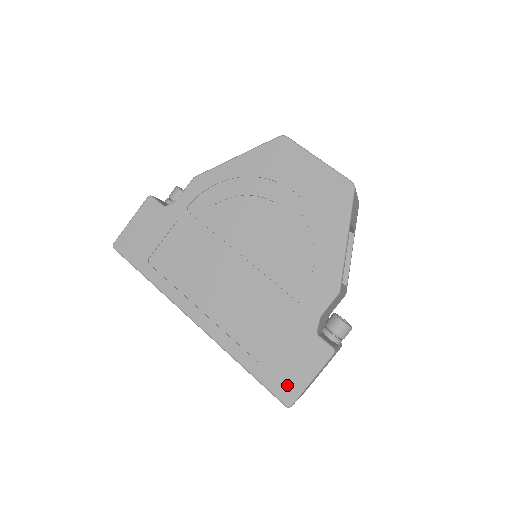
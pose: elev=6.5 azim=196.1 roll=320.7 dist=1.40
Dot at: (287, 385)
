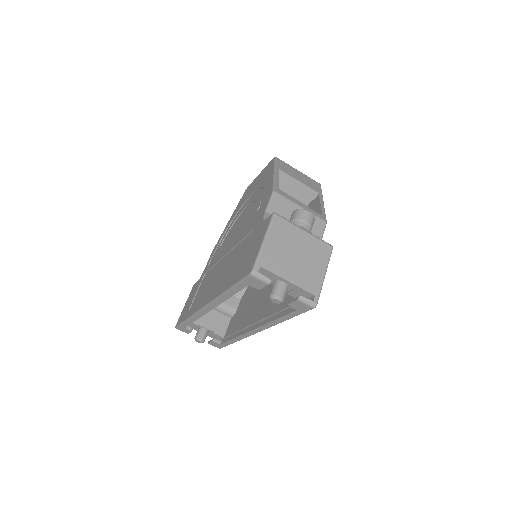
Dot at: (250, 263)
